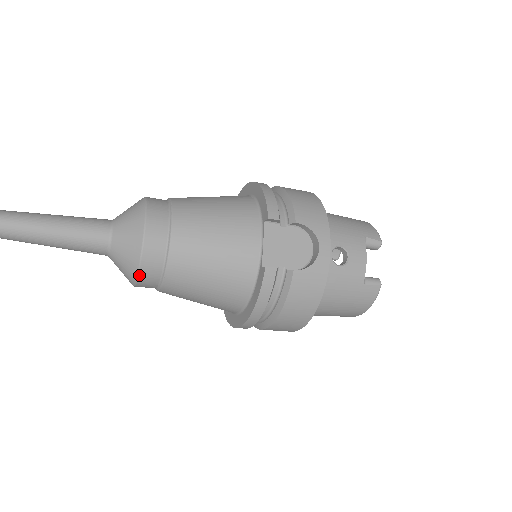
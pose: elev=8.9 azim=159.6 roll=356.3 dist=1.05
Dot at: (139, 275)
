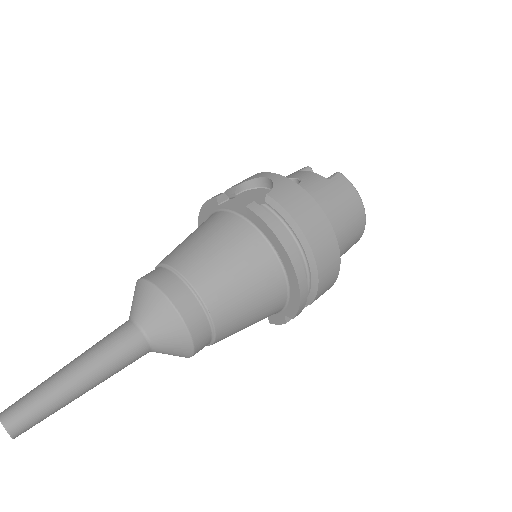
Dot at: (179, 312)
